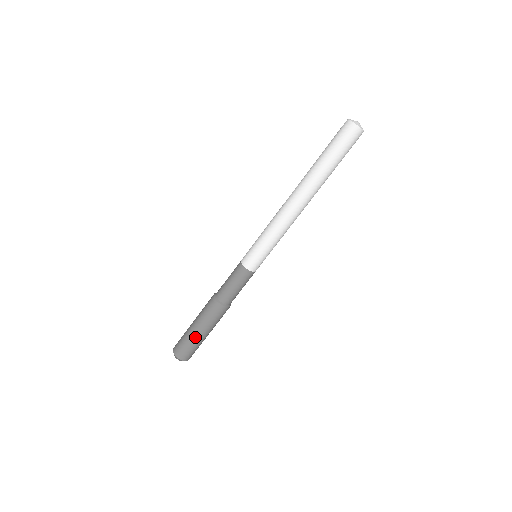
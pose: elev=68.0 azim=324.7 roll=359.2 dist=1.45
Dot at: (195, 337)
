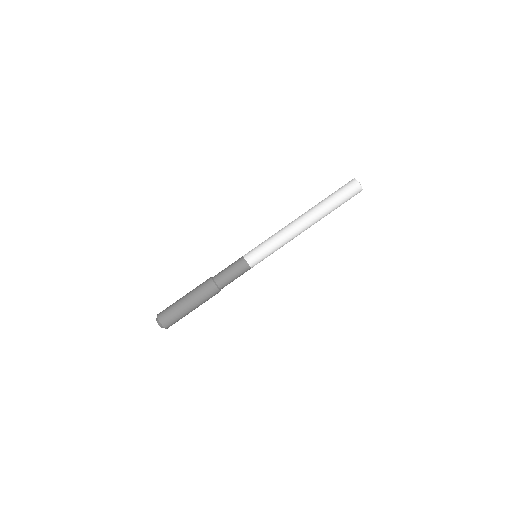
Dot at: (185, 310)
